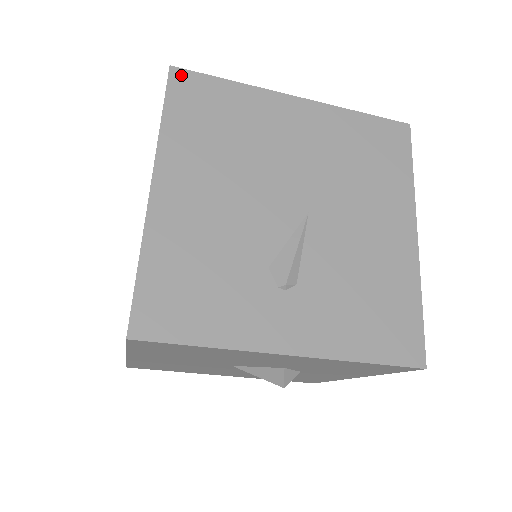
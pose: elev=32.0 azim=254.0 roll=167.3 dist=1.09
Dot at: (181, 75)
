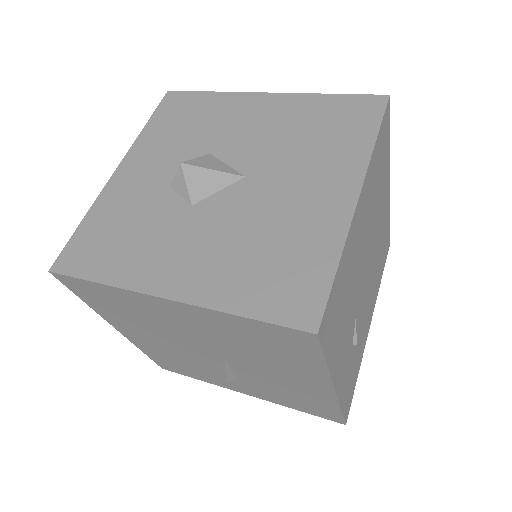
Dot at: (63, 278)
